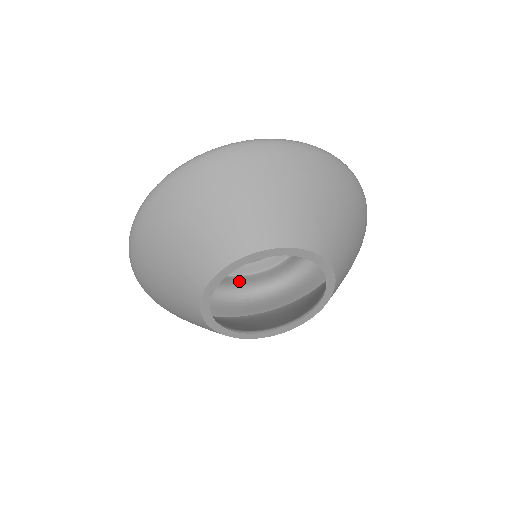
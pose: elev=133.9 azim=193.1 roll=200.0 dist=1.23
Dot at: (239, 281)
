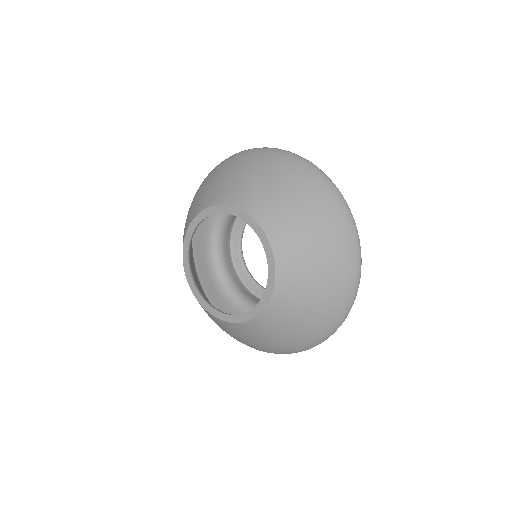
Dot at: (246, 292)
